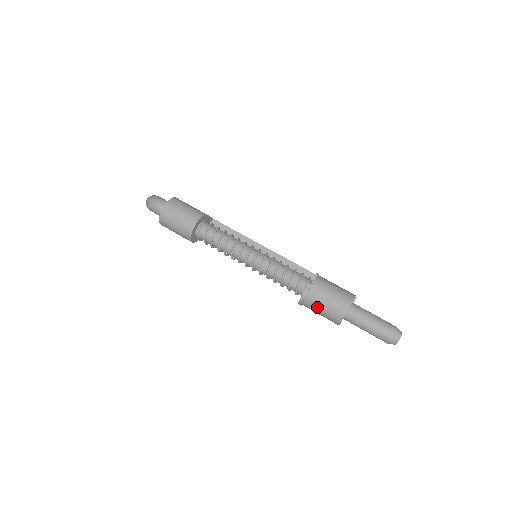
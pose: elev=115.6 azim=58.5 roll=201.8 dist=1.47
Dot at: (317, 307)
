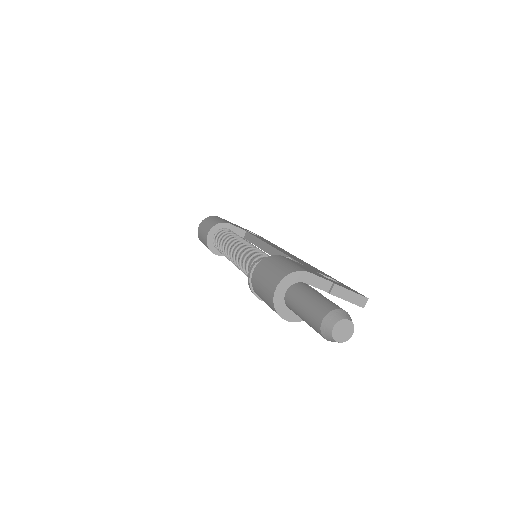
Dot at: (259, 293)
